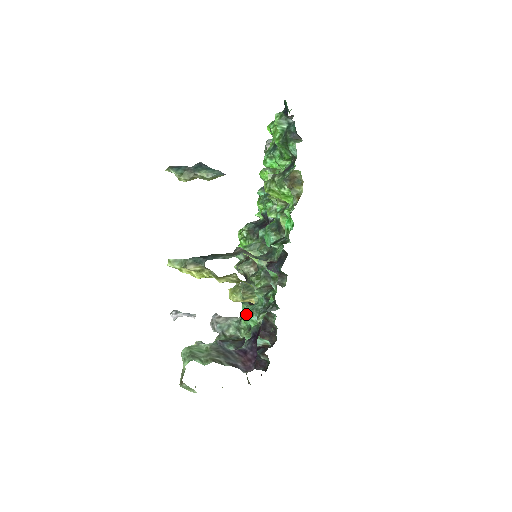
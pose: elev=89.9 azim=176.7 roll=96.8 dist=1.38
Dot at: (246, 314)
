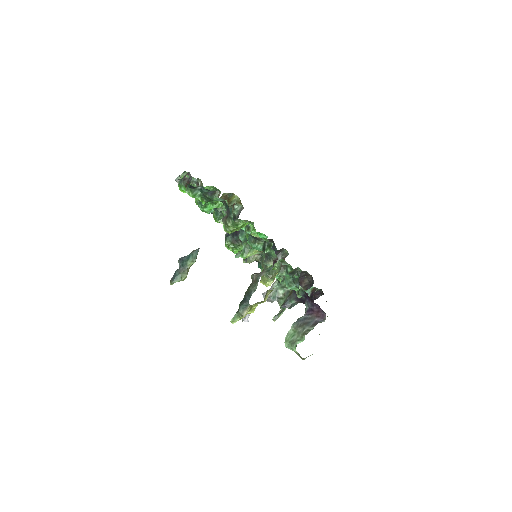
Dot at: (279, 278)
